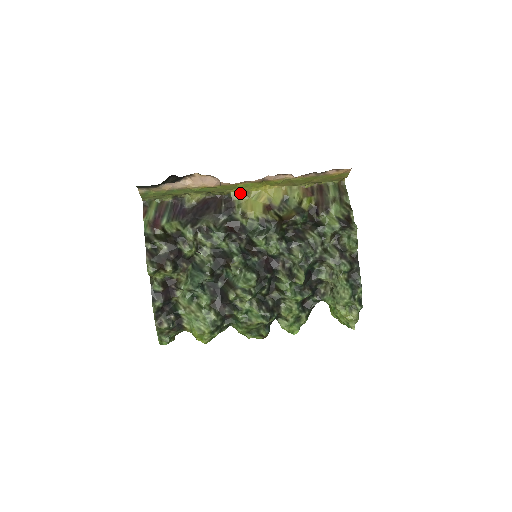
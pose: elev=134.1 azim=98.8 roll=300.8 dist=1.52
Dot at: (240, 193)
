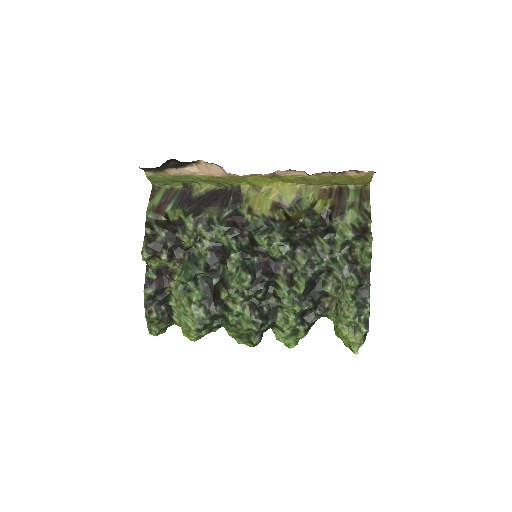
Dot at: (250, 187)
